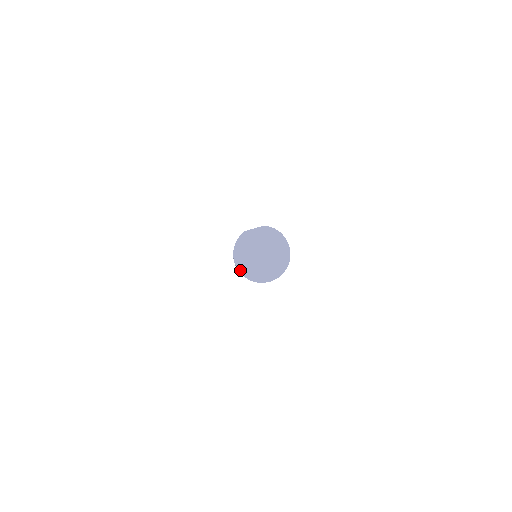
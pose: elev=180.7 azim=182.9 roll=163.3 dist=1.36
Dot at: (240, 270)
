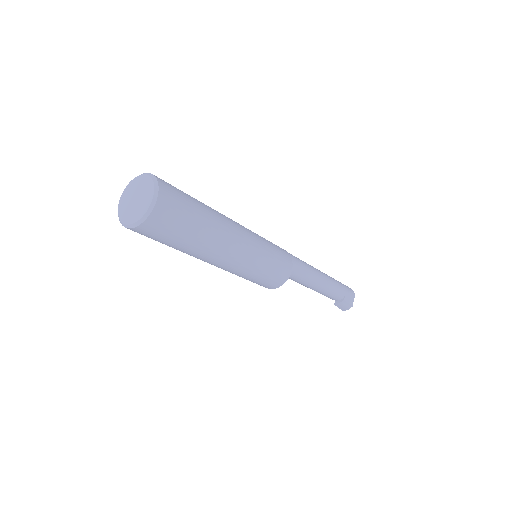
Dot at: (133, 225)
